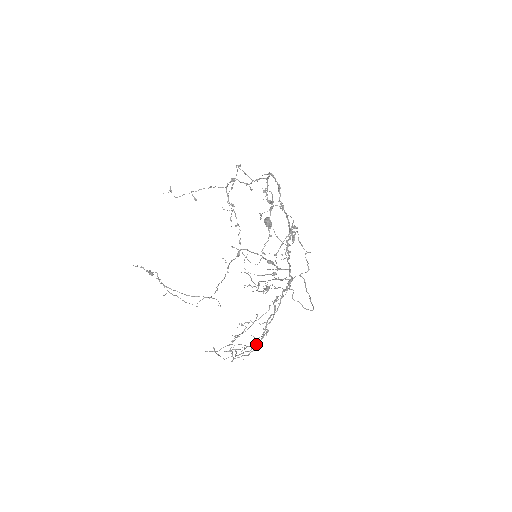
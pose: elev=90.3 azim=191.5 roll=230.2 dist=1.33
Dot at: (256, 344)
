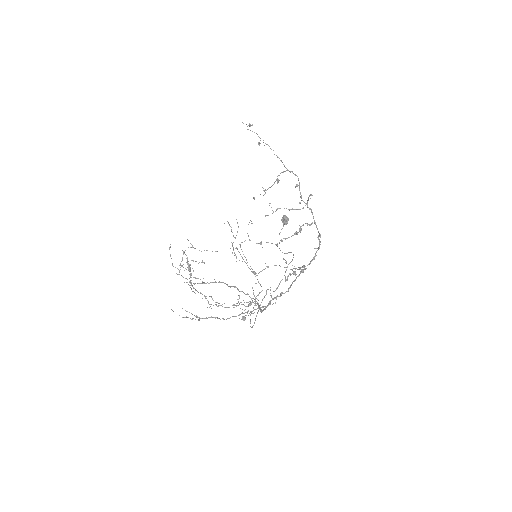
Dot at: occluded
